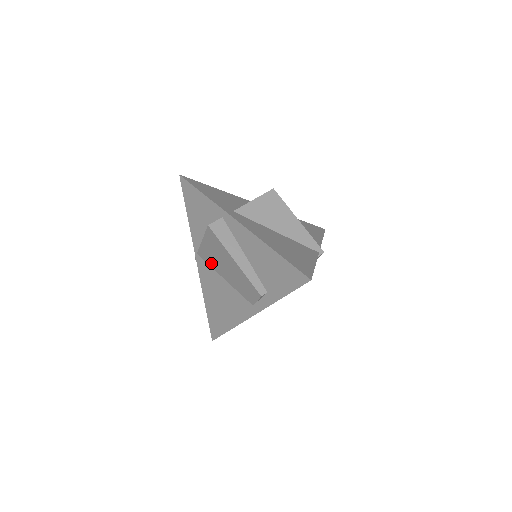
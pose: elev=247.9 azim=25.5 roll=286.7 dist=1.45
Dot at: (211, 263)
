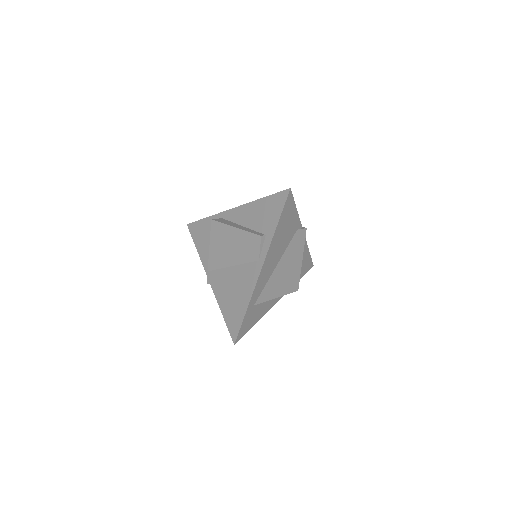
Dot at: (220, 263)
